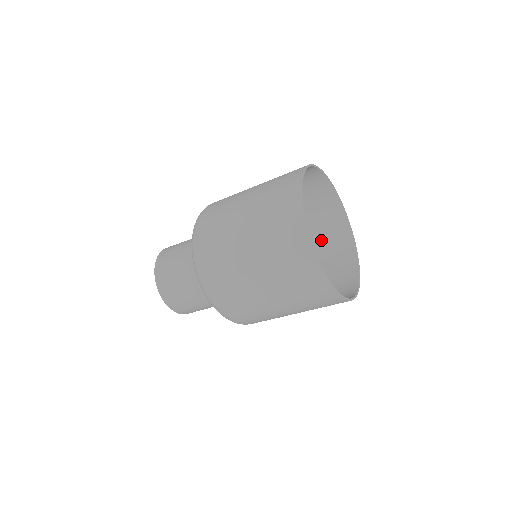
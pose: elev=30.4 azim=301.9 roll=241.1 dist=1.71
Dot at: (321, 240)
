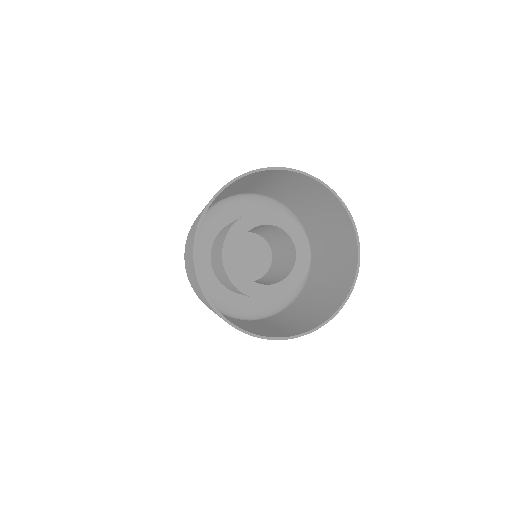
Dot at: (336, 280)
